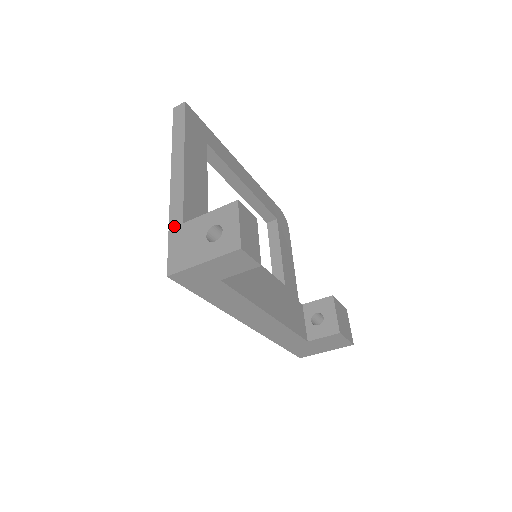
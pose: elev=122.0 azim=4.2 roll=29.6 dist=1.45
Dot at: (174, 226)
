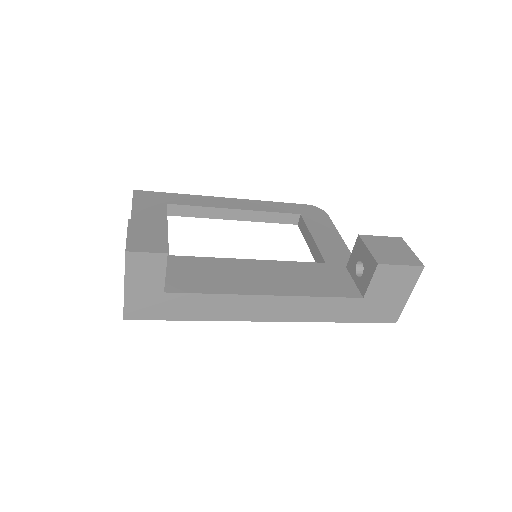
Dot at: occluded
